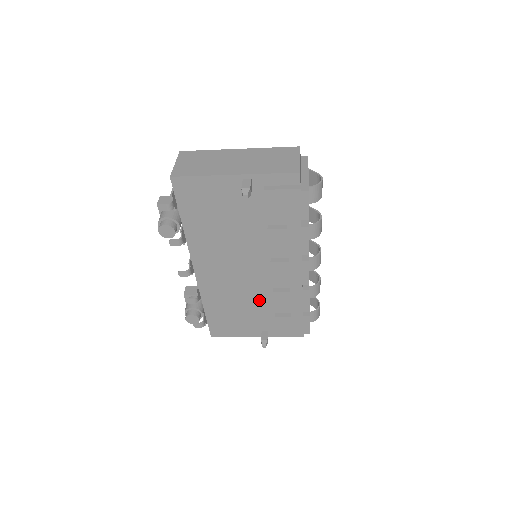
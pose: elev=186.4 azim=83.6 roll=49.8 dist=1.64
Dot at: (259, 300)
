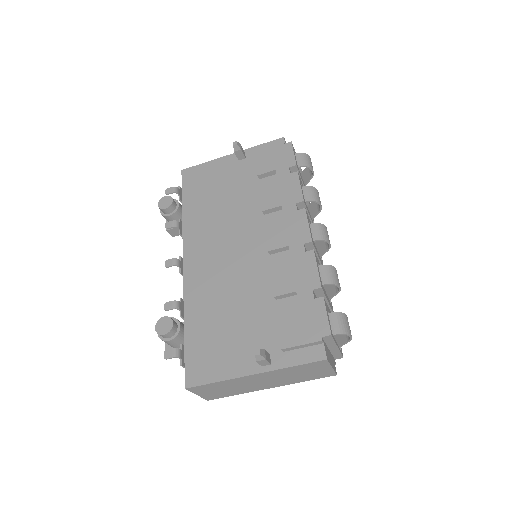
Dot at: (255, 293)
